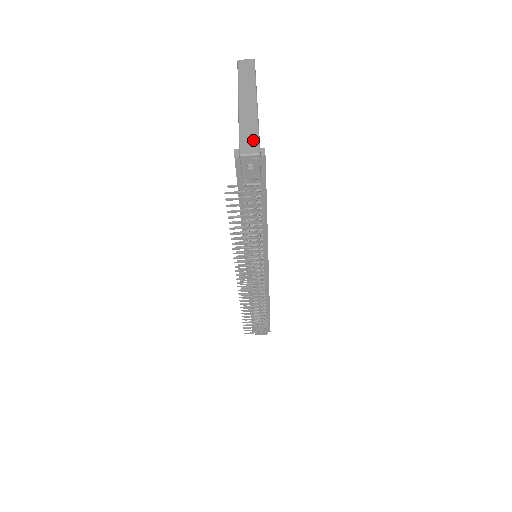
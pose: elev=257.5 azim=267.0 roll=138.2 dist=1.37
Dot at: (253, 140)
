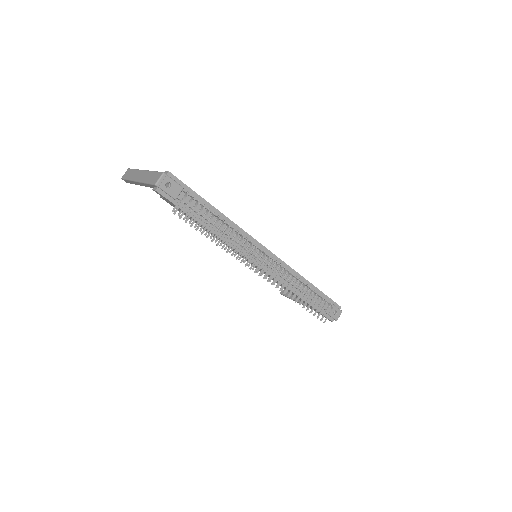
Dot at: (156, 175)
